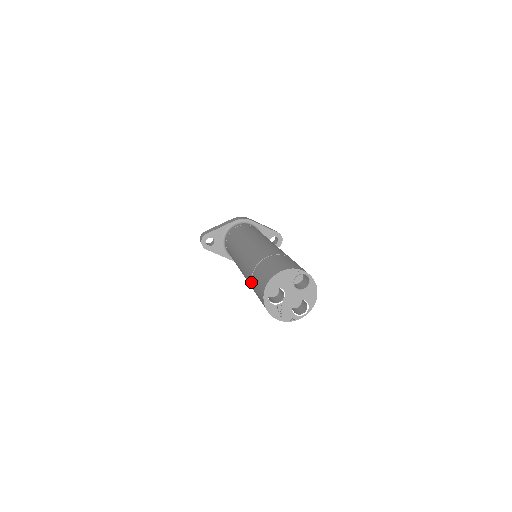
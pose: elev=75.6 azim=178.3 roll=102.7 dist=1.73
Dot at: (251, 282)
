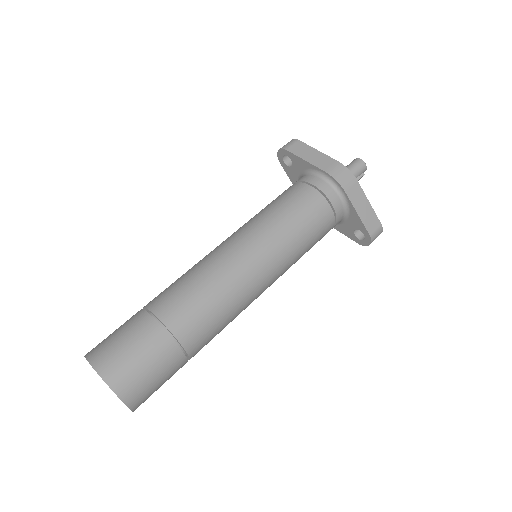
Dot at: (144, 308)
